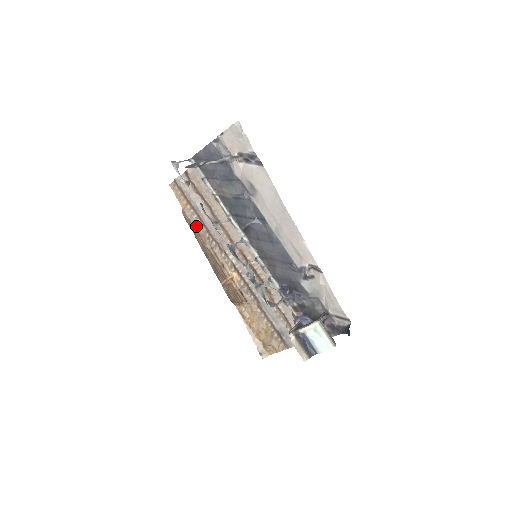
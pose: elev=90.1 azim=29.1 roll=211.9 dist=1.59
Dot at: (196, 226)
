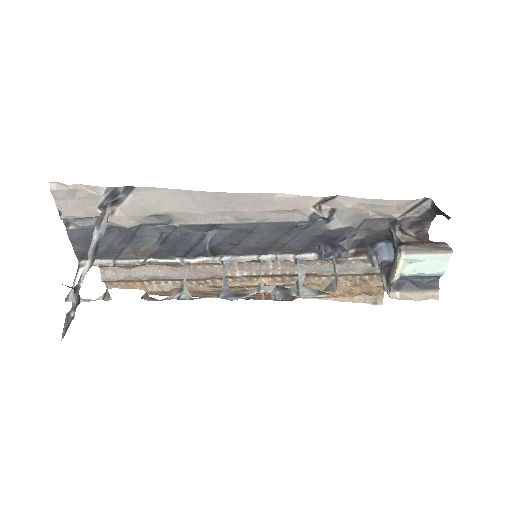
Dot at: (175, 288)
